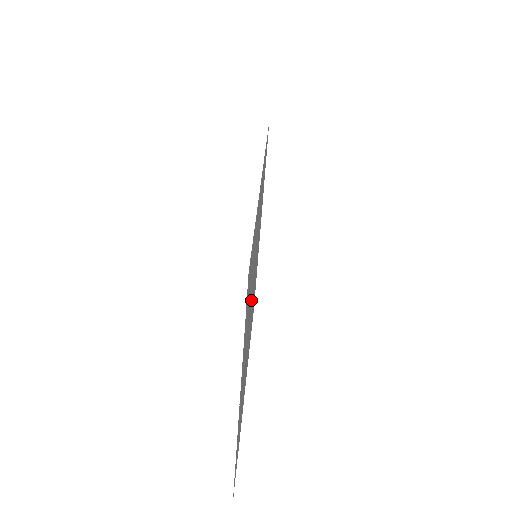
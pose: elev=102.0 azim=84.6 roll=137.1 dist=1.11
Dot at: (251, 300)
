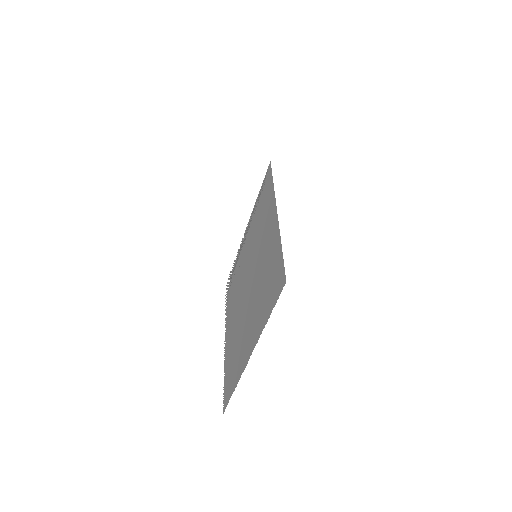
Dot at: (252, 285)
